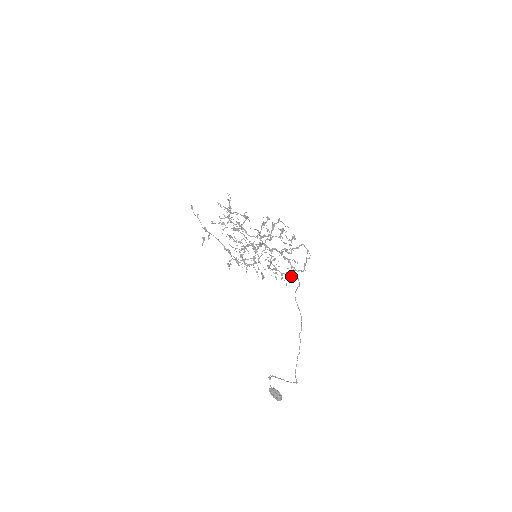
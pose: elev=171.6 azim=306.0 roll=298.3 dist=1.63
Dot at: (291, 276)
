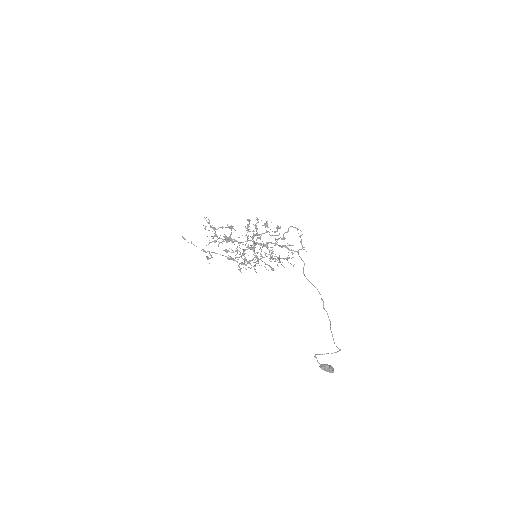
Dot at: occluded
